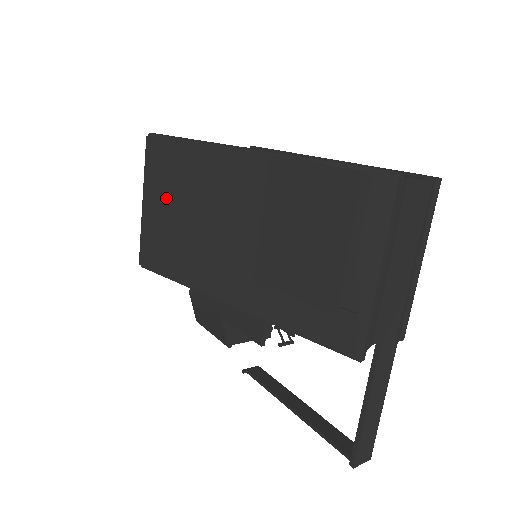
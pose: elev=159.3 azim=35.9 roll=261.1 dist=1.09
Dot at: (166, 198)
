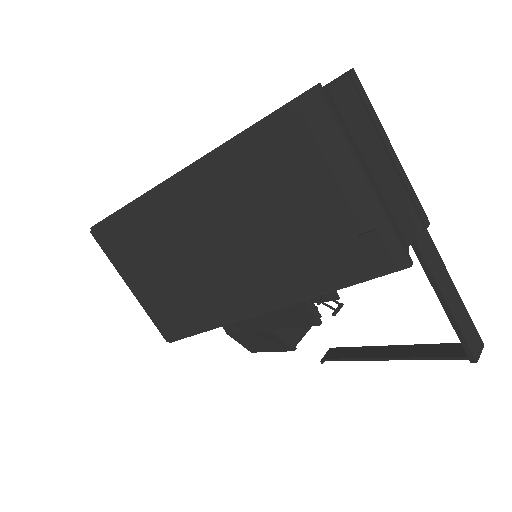
Dot at: (146, 269)
